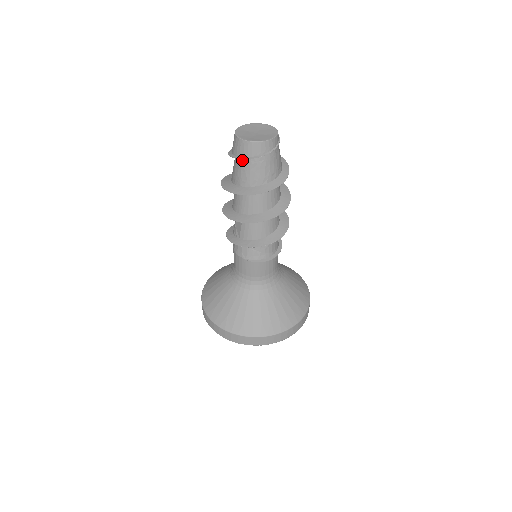
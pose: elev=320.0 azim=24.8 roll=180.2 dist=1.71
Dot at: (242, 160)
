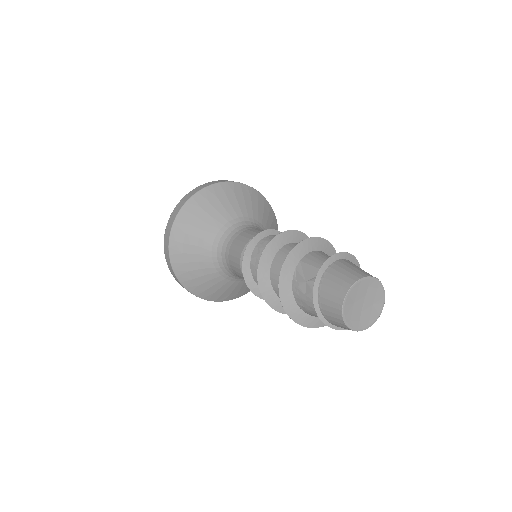
Dot at: occluded
